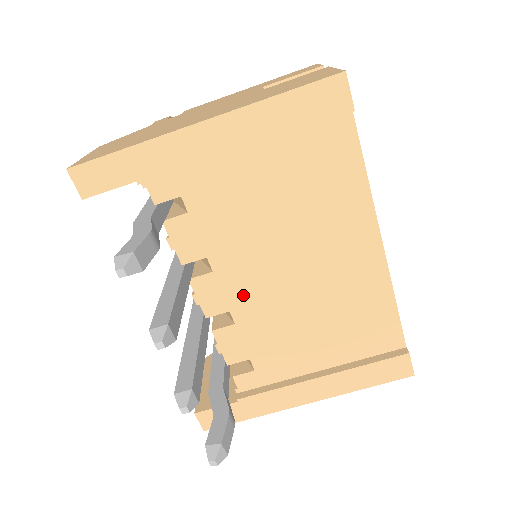
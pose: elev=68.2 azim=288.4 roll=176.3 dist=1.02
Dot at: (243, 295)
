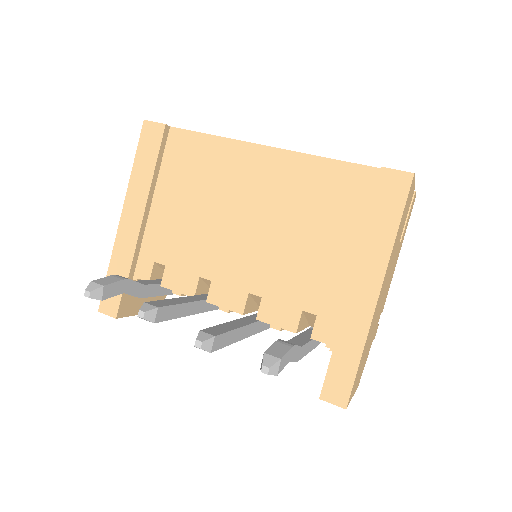
Dot at: (242, 273)
